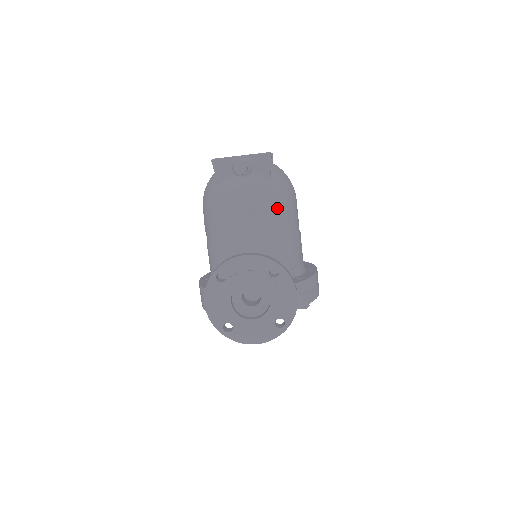
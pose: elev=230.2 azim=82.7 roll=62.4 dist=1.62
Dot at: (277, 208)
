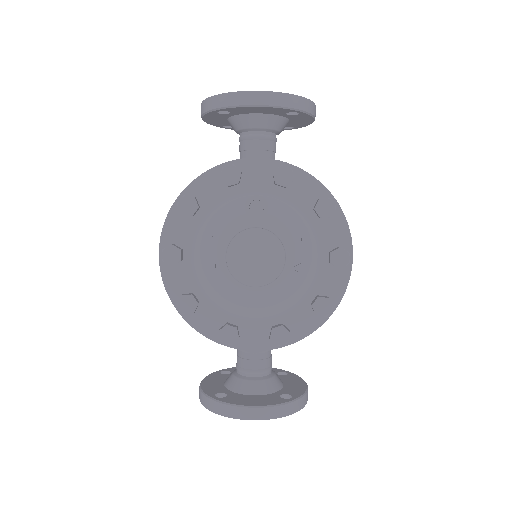
Dot at: occluded
